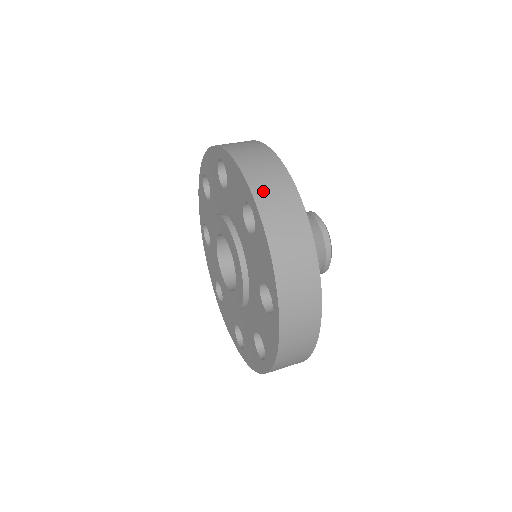
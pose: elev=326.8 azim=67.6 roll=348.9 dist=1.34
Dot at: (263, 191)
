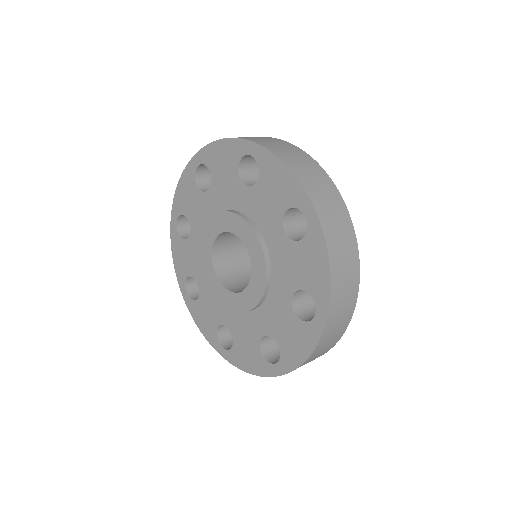
Dot at: (319, 199)
